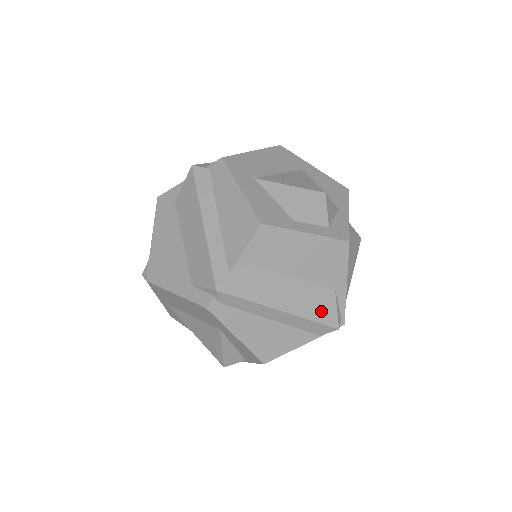
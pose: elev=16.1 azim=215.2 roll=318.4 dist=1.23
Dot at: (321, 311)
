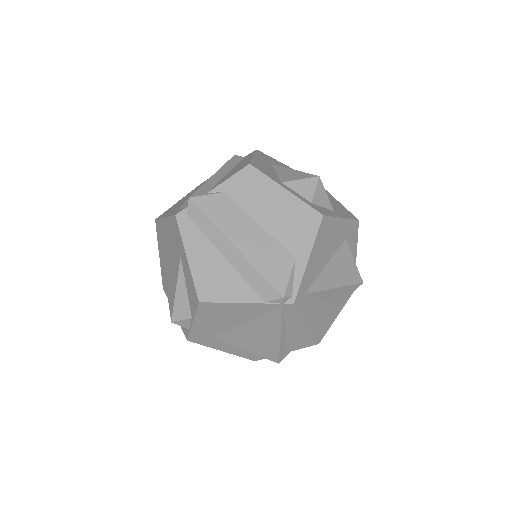
Dot at: (273, 269)
